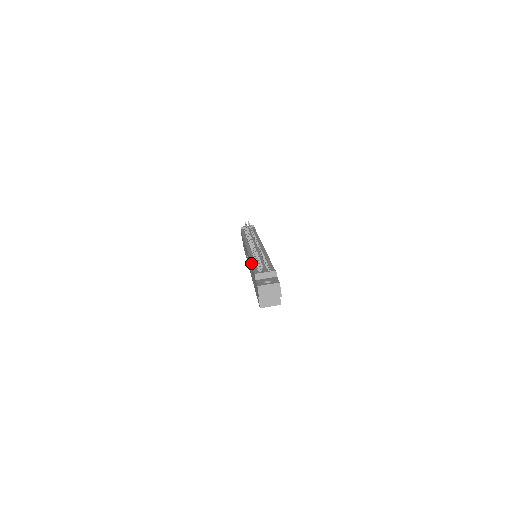
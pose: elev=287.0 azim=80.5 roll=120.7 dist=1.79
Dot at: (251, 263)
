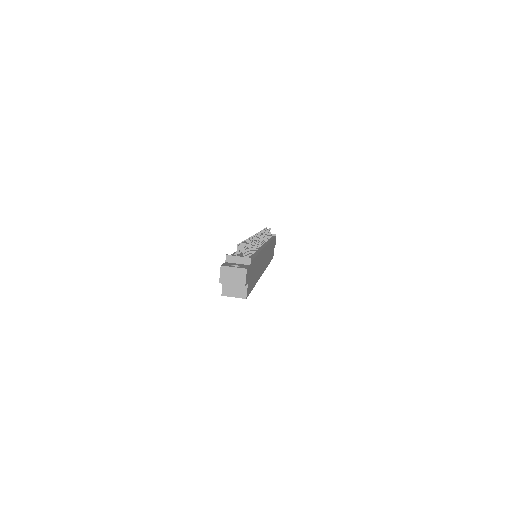
Dot at: occluded
